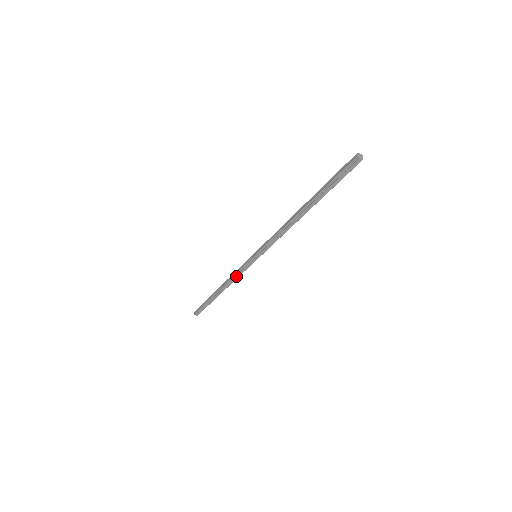
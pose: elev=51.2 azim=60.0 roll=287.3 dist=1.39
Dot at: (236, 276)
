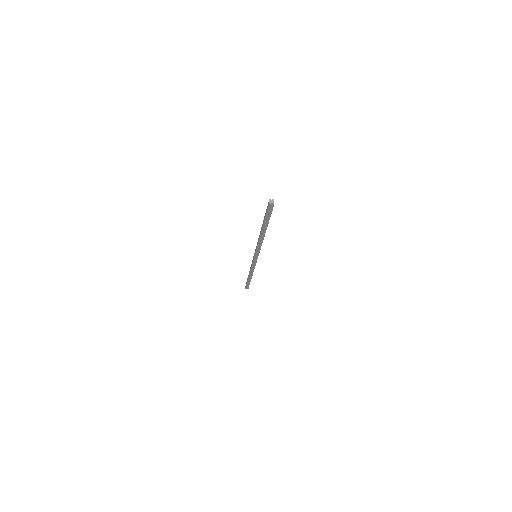
Dot at: (253, 267)
